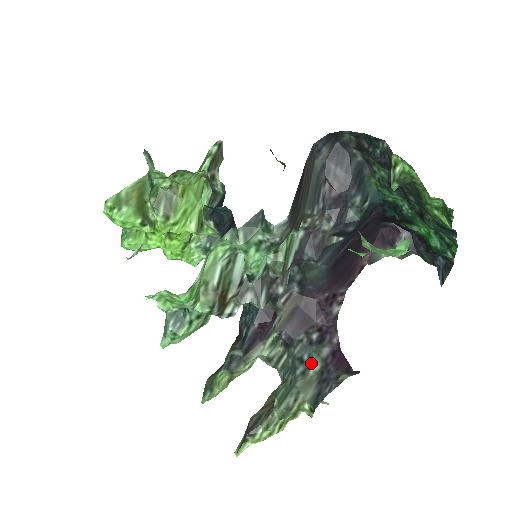
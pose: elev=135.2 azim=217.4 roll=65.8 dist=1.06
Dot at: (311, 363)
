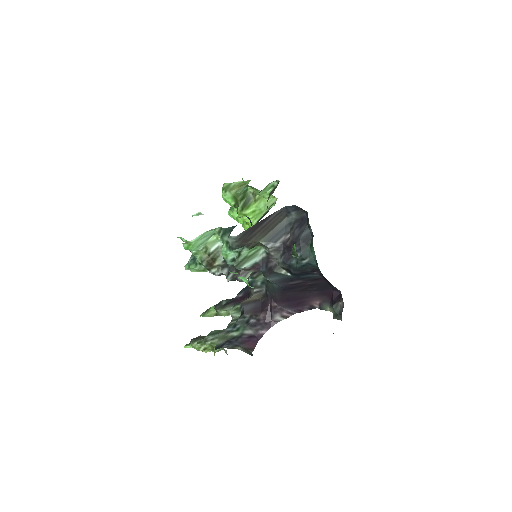
Dot at: (236, 330)
